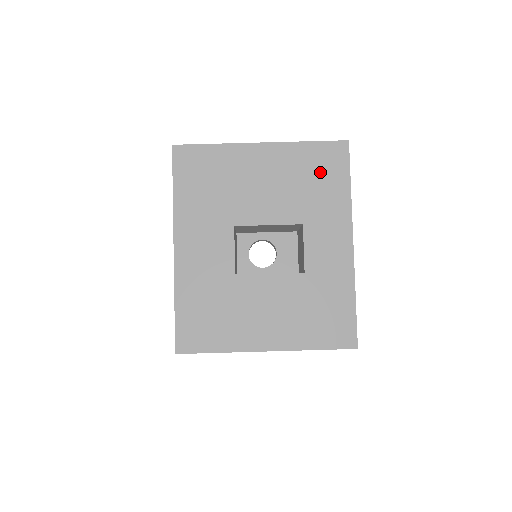
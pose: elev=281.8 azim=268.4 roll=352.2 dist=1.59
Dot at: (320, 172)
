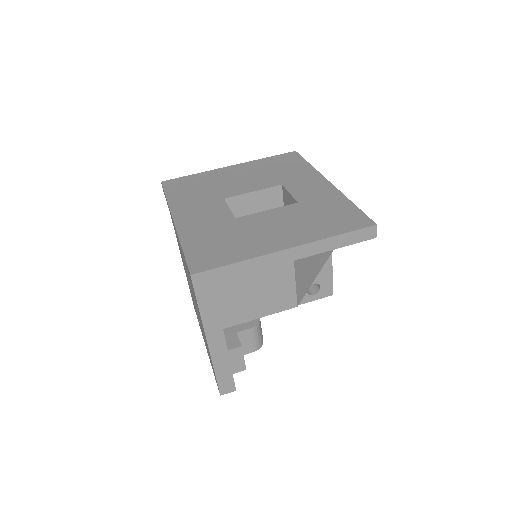
Dot at: (282, 165)
